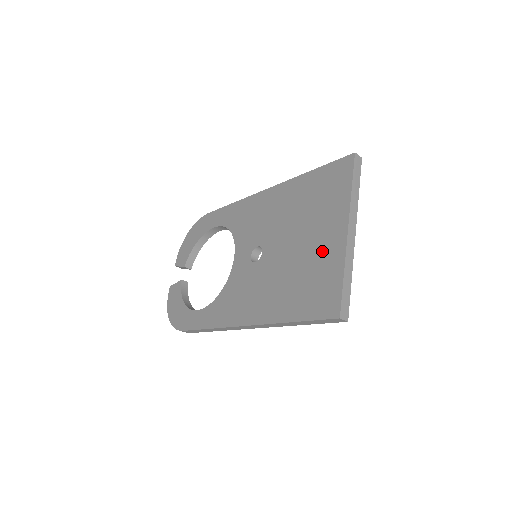
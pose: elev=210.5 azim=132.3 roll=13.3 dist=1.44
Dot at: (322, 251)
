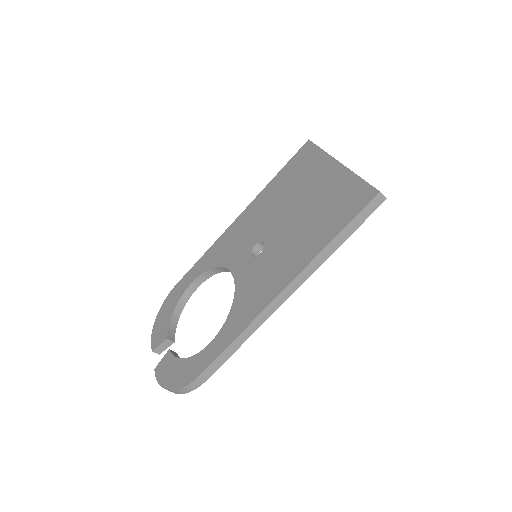
Dot at: (326, 187)
